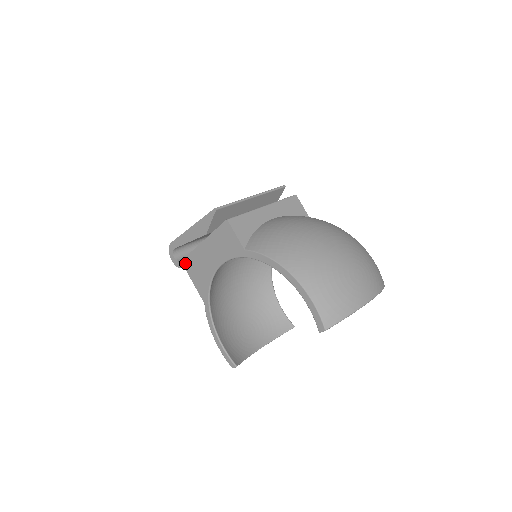
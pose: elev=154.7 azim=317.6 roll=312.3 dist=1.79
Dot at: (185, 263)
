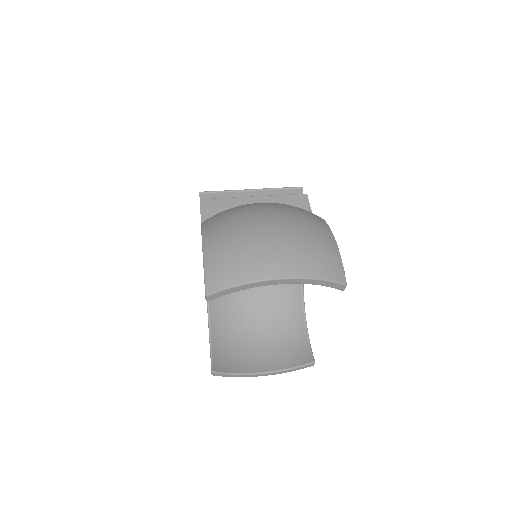
Dot at: occluded
